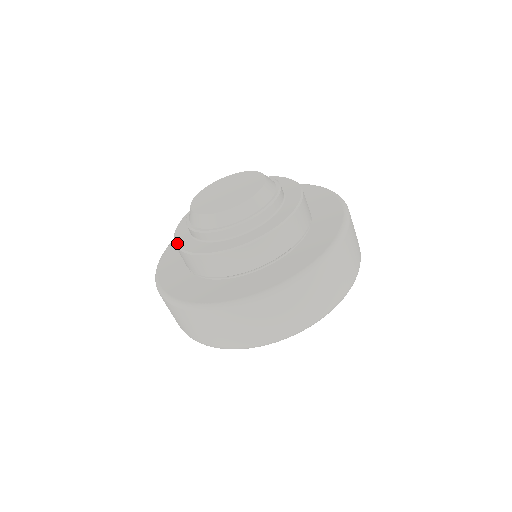
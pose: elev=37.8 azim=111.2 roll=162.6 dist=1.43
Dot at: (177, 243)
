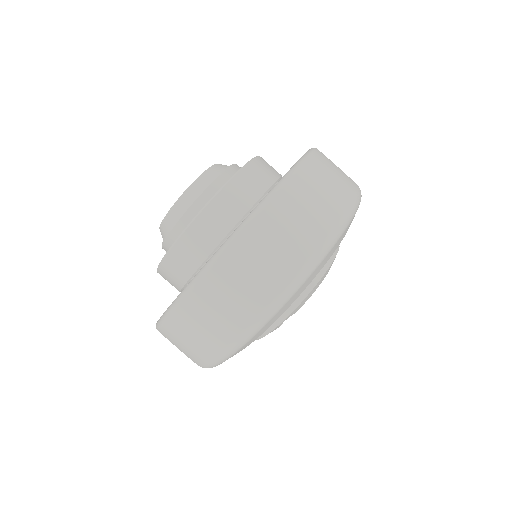
Dot at: occluded
